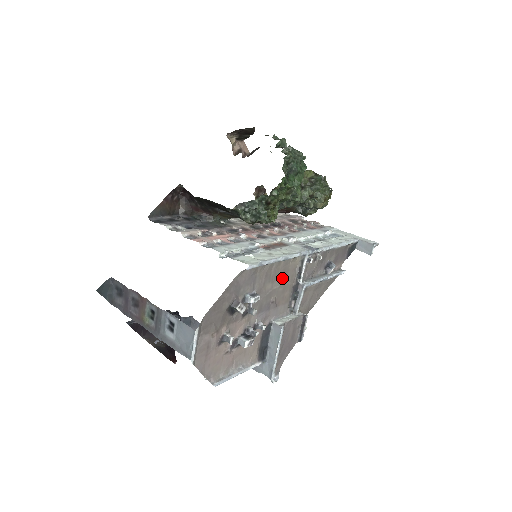
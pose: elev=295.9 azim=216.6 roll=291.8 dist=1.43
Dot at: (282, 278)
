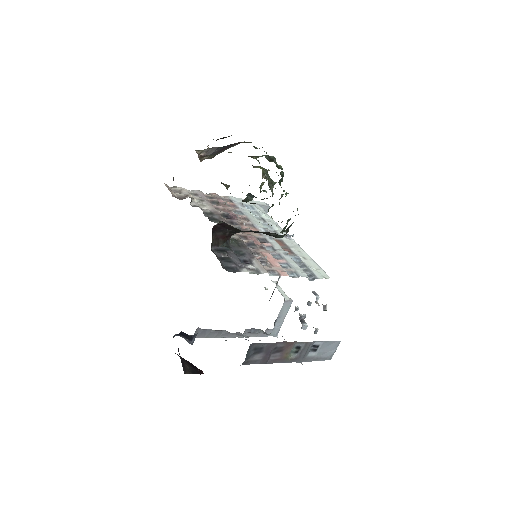
Dot at: occluded
